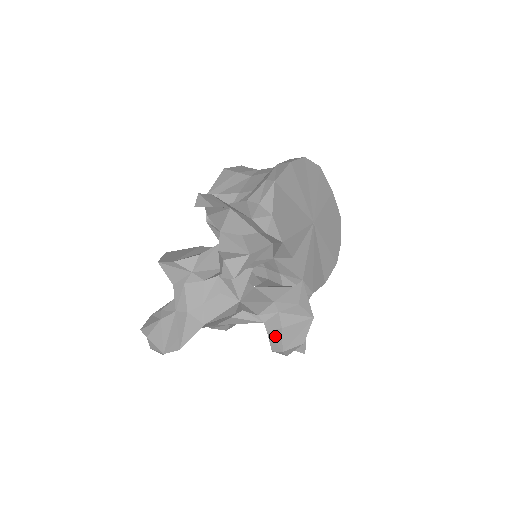
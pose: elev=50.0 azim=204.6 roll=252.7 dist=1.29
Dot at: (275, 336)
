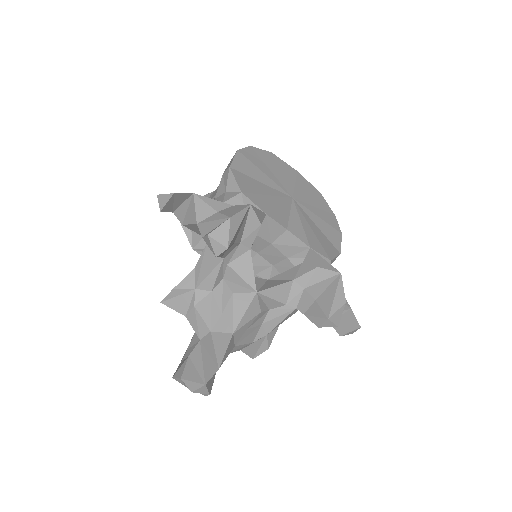
Dot at: (313, 312)
